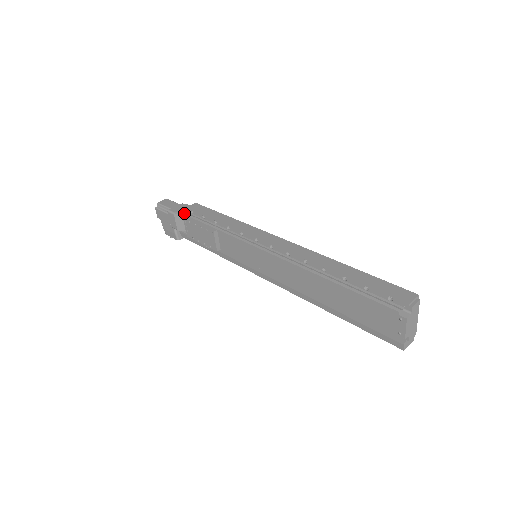
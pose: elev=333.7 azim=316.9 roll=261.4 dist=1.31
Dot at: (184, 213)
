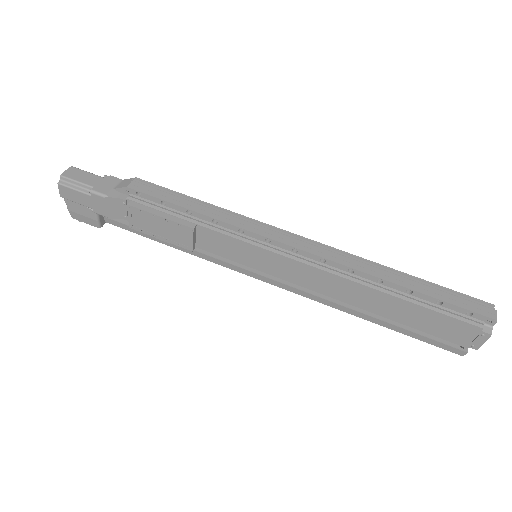
Dot at: (121, 194)
